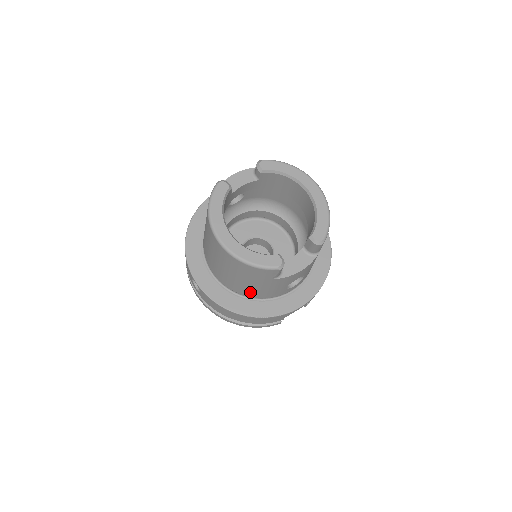
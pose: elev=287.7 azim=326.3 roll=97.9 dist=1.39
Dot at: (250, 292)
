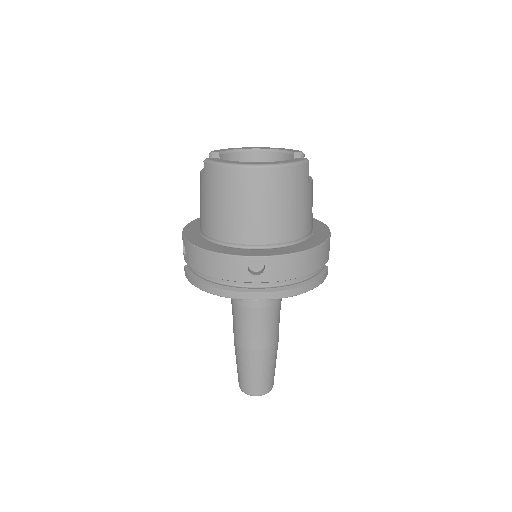
Dot at: (299, 226)
